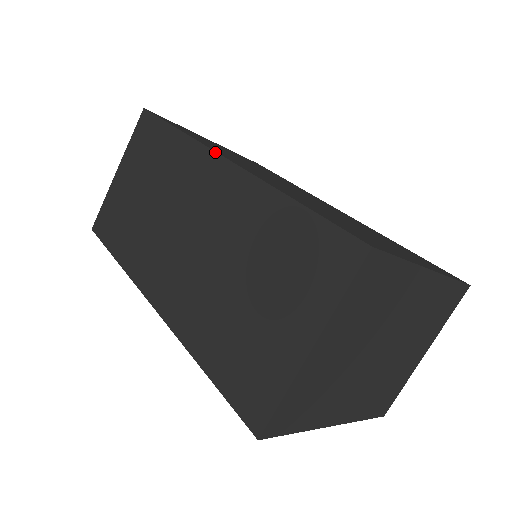
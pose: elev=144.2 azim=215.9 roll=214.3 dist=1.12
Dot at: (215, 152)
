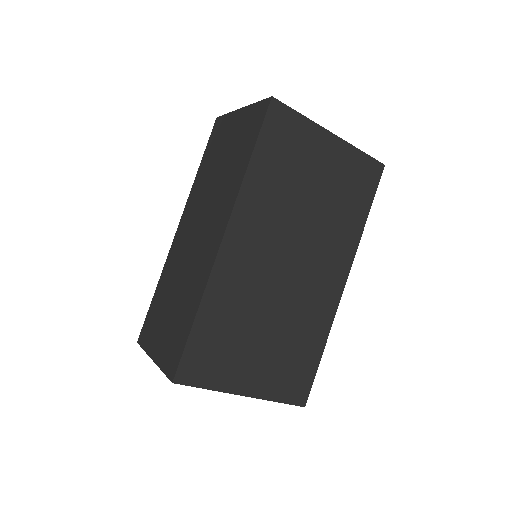
Dot at: (227, 224)
